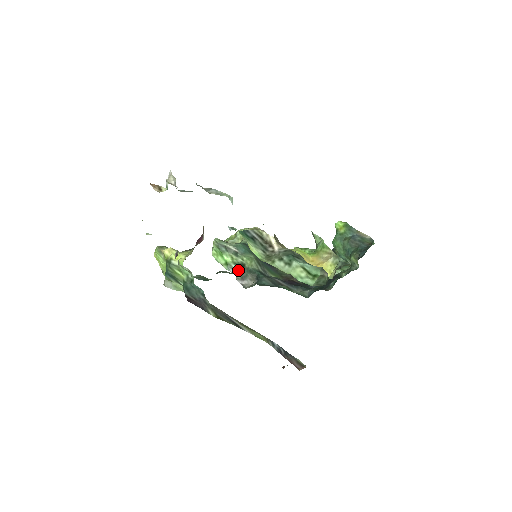
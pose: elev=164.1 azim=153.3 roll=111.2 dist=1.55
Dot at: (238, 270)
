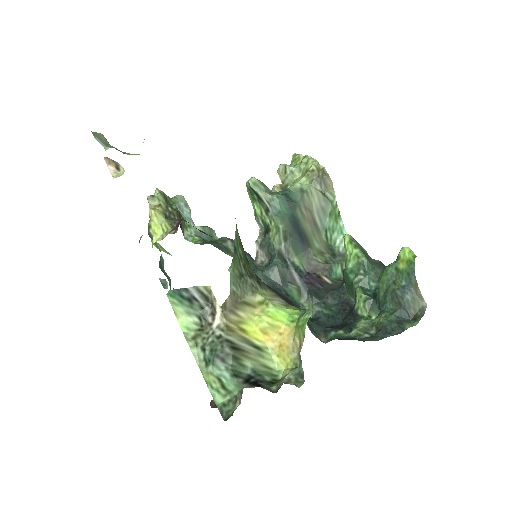
Dot at: (263, 230)
